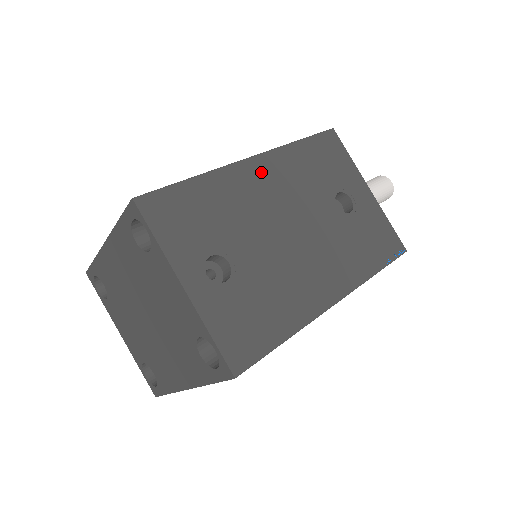
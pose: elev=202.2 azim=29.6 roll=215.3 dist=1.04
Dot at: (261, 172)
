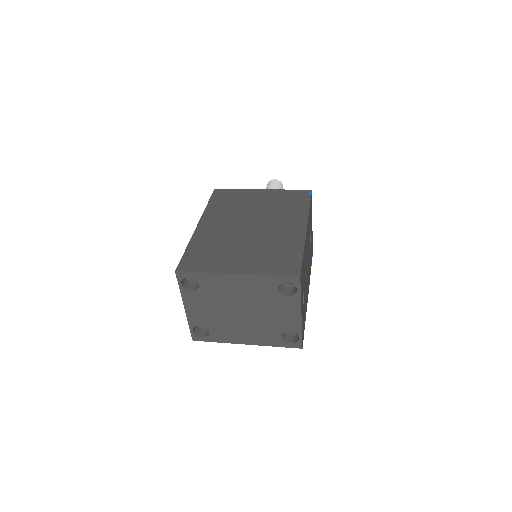
Dot at: (307, 235)
